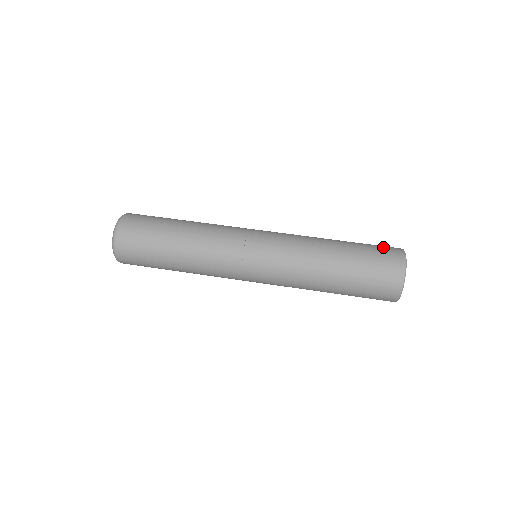
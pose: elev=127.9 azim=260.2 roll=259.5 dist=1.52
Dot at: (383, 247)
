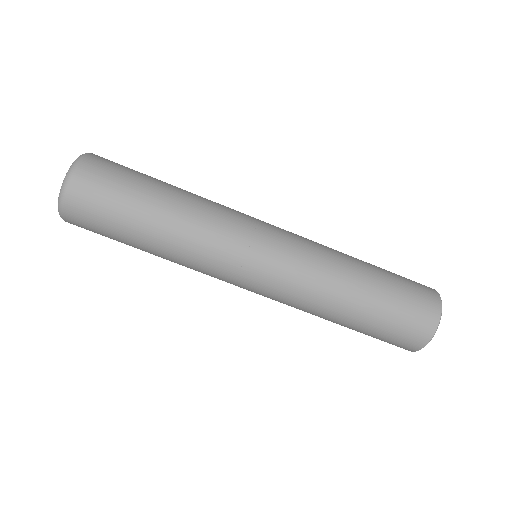
Dot at: (417, 308)
